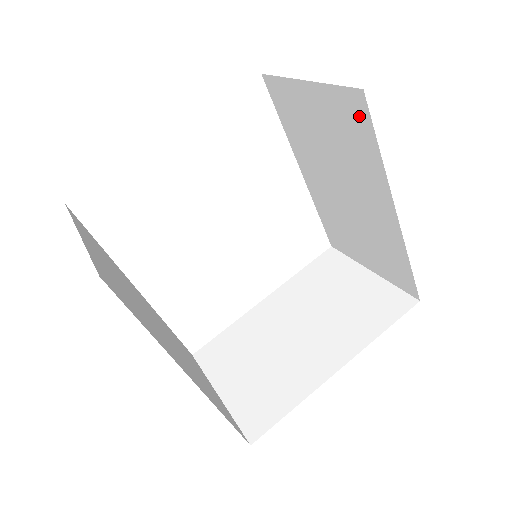
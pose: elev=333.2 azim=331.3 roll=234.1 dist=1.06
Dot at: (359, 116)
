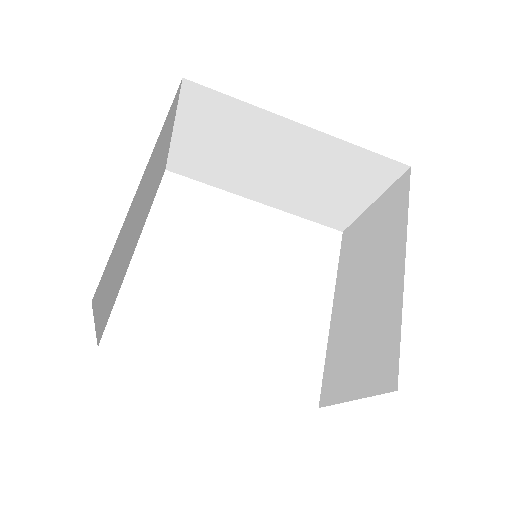
Dot at: (205, 98)
